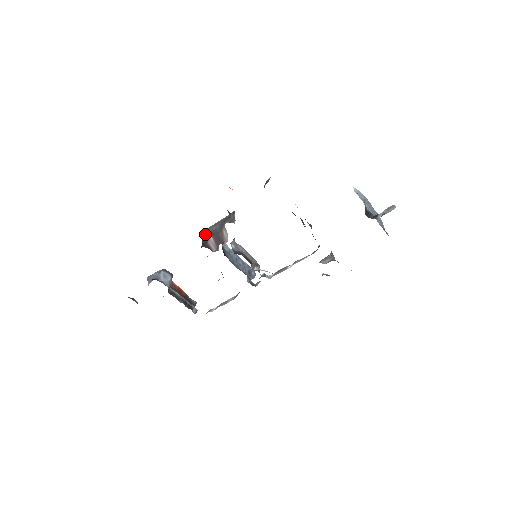
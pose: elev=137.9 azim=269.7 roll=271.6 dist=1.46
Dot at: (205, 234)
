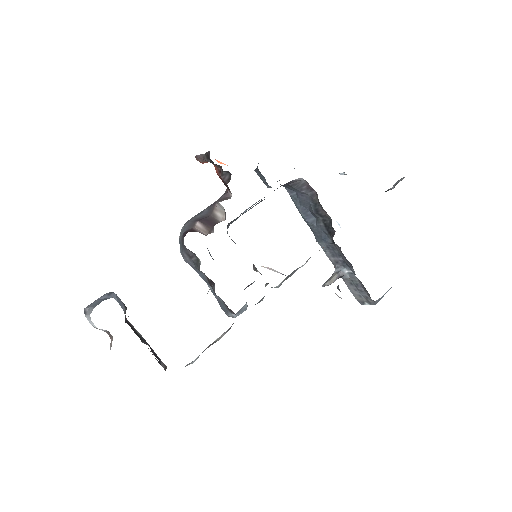
Dot at: (185, 227)
